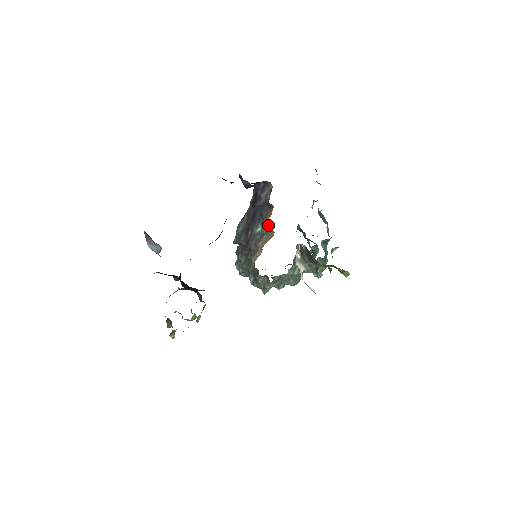
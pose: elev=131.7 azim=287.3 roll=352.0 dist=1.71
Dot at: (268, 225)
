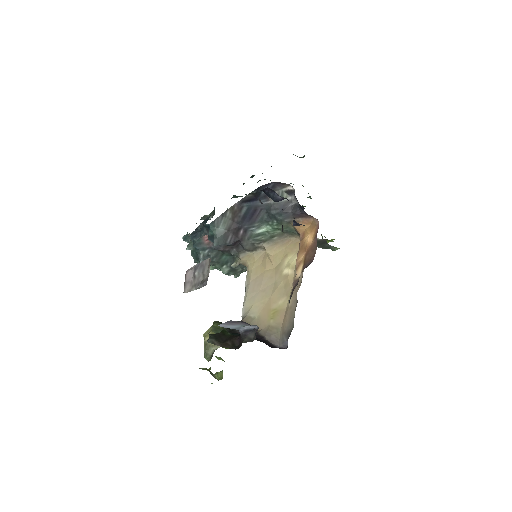
Dot at: (290, 231)
